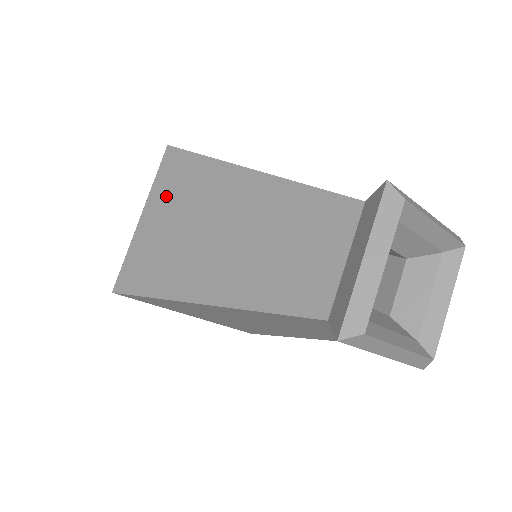
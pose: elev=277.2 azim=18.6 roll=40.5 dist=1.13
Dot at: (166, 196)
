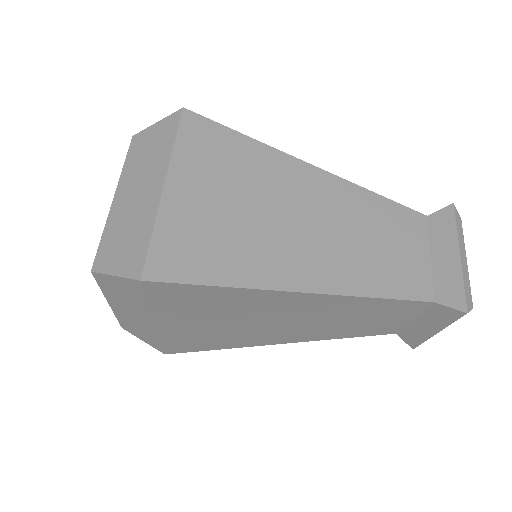
Dot at: (205, 167)
